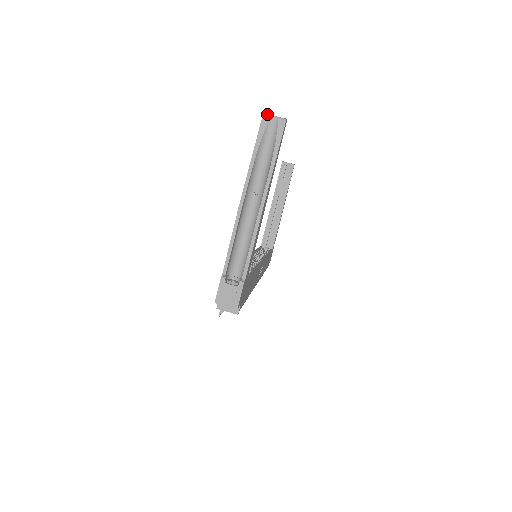
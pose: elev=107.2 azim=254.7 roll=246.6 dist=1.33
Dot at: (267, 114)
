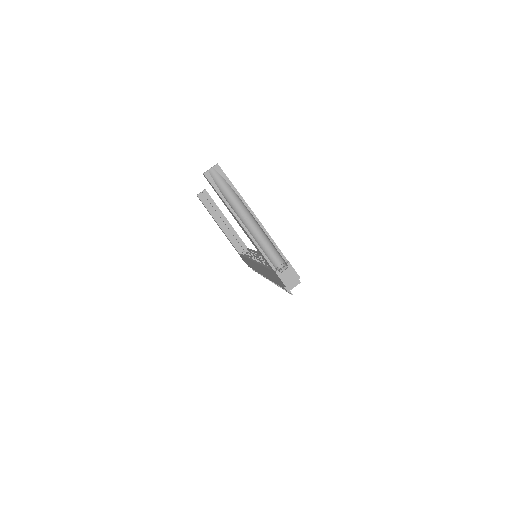
Dot at: (205, 172)
